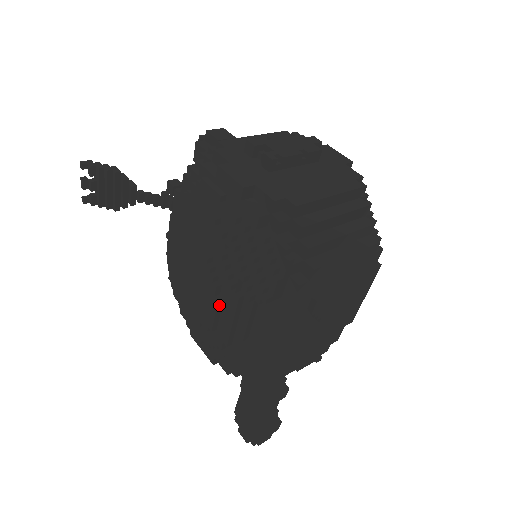
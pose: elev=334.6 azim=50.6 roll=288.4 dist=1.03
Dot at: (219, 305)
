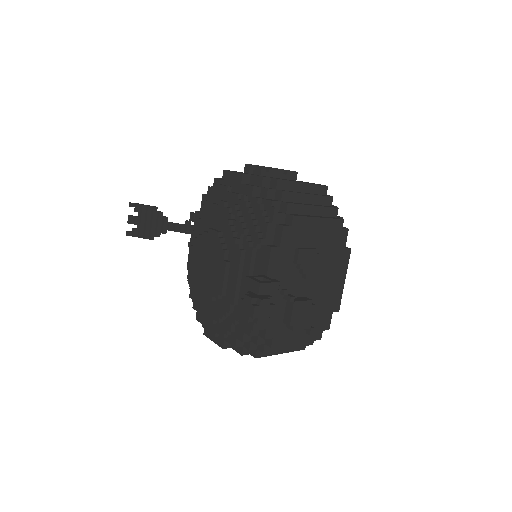
Dot at: (227, 267)
